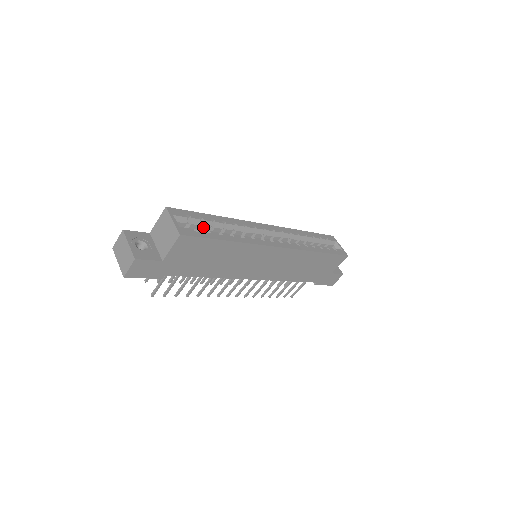
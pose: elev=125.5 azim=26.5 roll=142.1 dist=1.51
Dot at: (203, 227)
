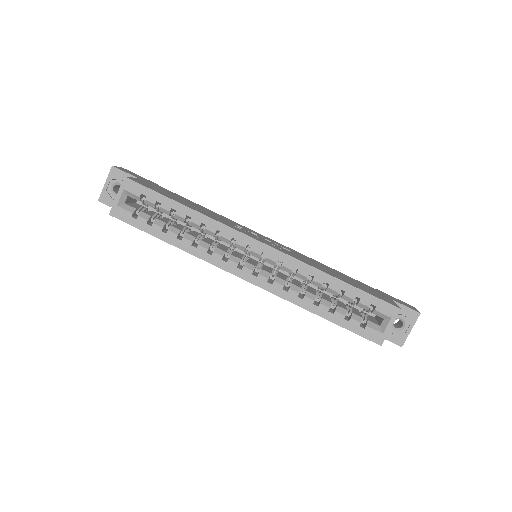
Dot at: (161, 211)
